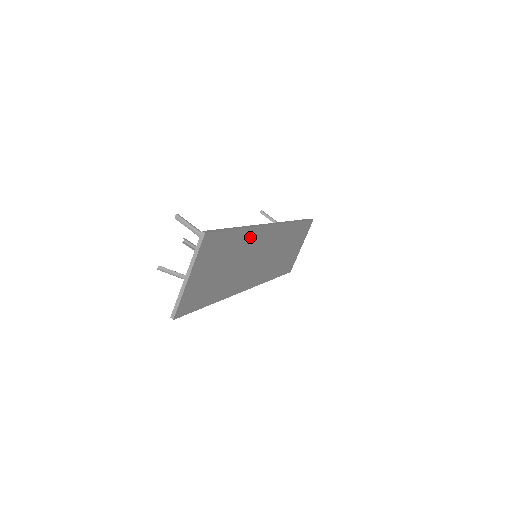
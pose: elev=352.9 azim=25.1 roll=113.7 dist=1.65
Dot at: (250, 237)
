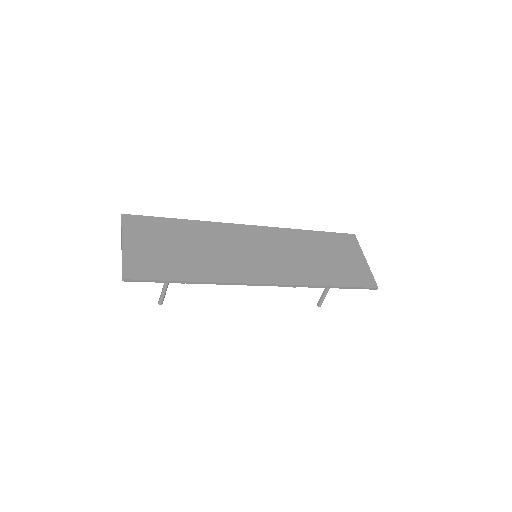
Dot at: (211, 230)
